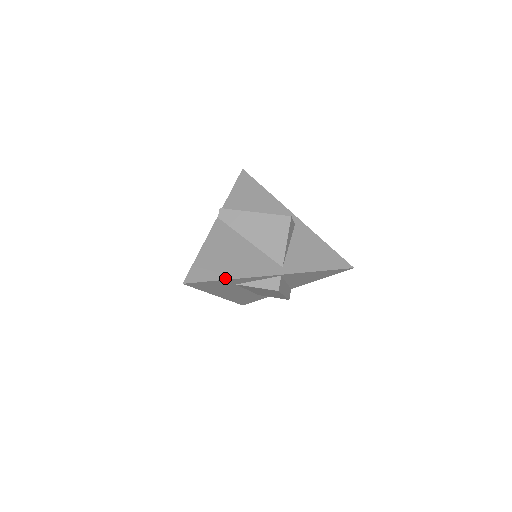
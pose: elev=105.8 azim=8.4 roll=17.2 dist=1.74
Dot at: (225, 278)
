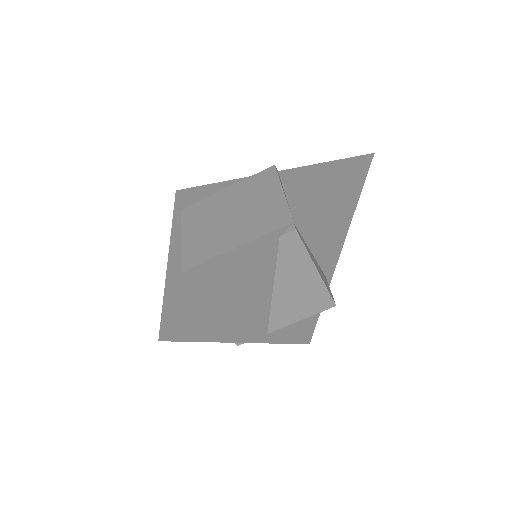
Dot at: (209, 340)
